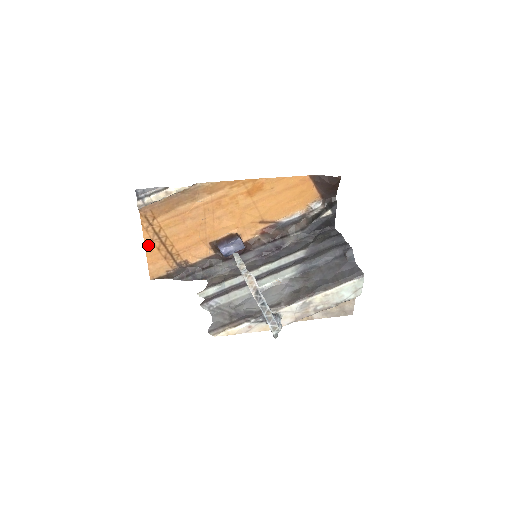
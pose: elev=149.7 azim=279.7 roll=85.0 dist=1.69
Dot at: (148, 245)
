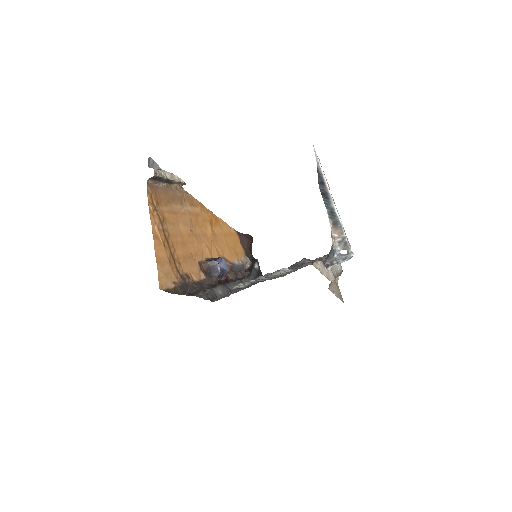
Dot at: (154, 234)
